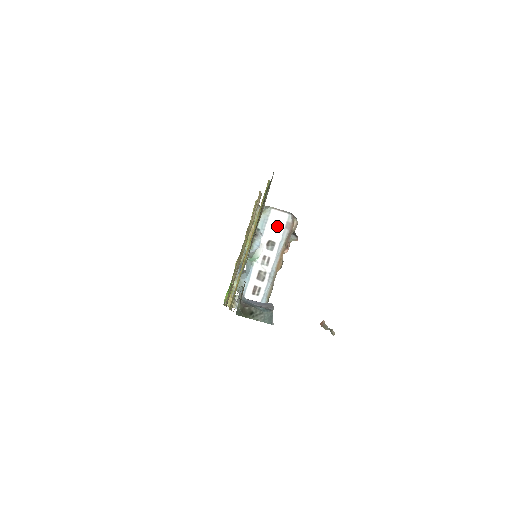
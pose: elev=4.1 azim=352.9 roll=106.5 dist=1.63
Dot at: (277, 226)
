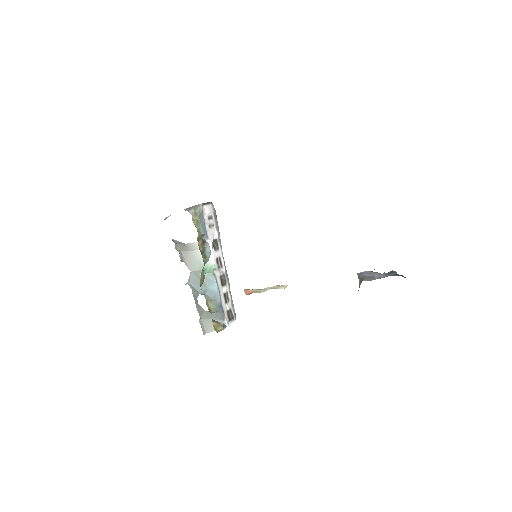
Dot at: (211, 222)
